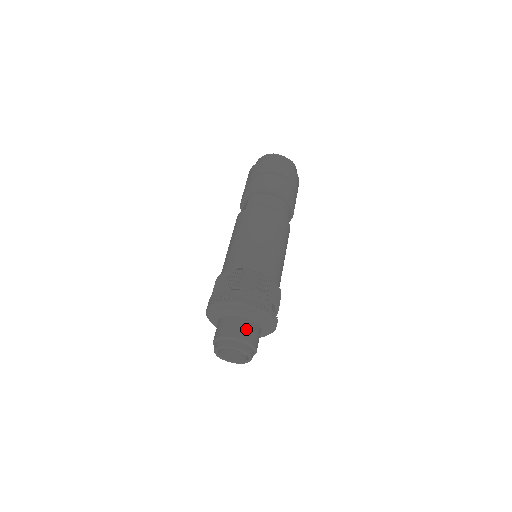
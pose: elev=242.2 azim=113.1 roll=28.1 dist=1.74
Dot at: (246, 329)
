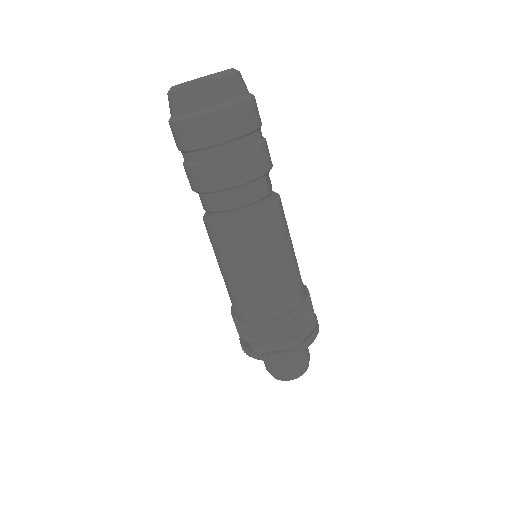
Dot at: (285, 366)
